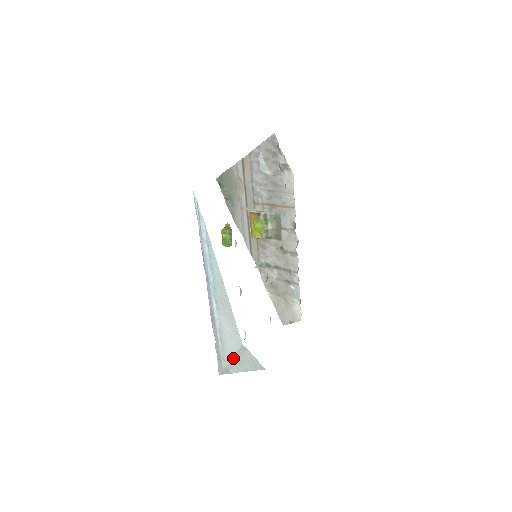
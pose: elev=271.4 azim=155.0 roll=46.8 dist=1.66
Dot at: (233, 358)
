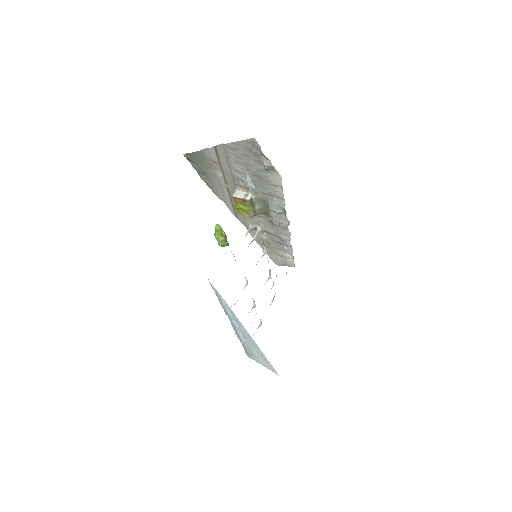
Dot at: occluded
